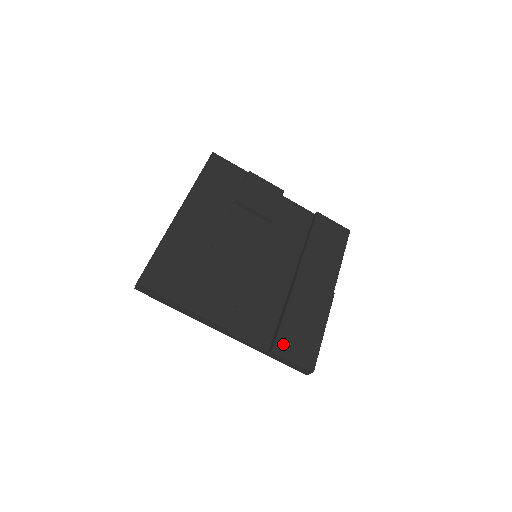
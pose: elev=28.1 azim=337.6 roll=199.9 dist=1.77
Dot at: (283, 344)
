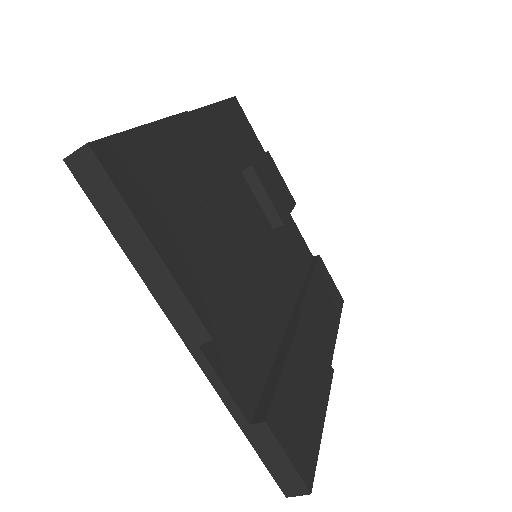
Dot at: (280, 417)
